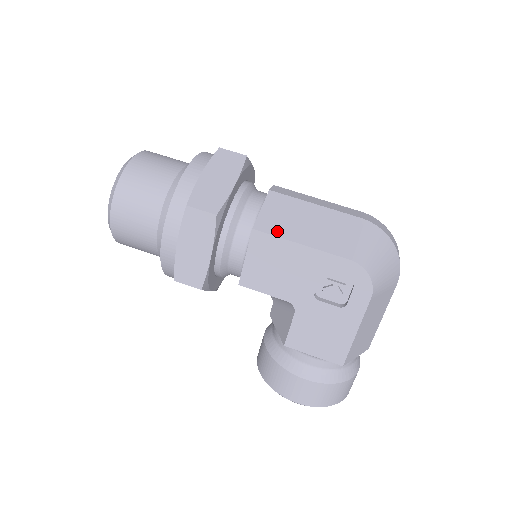
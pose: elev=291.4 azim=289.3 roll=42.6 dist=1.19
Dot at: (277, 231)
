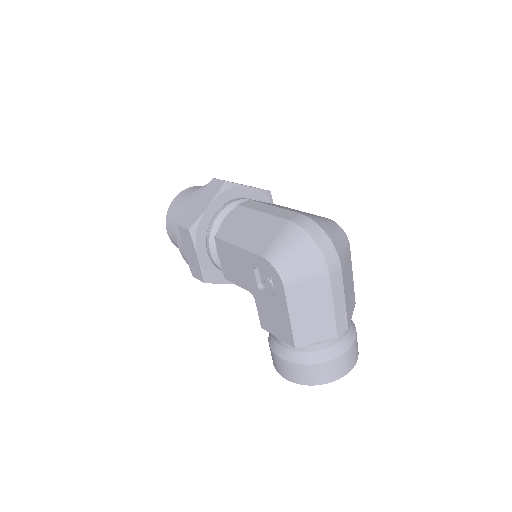
Dot at: (227, 237)
